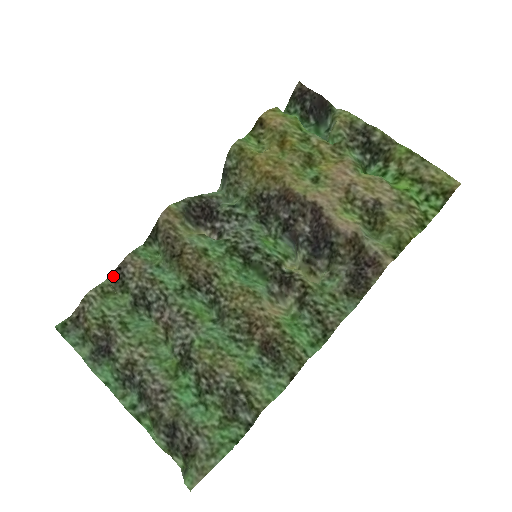
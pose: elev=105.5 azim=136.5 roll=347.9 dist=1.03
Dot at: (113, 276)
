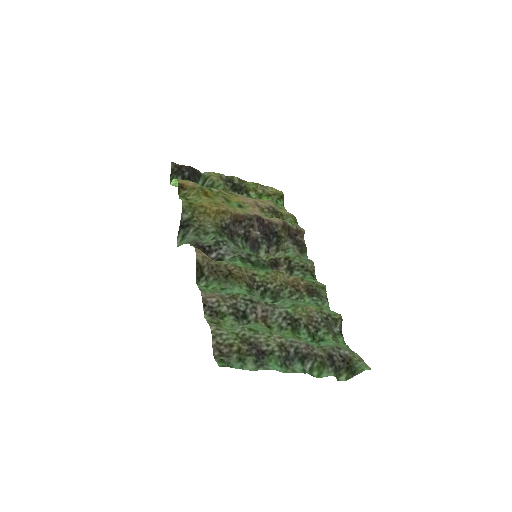
Dot at: (206, 313)
